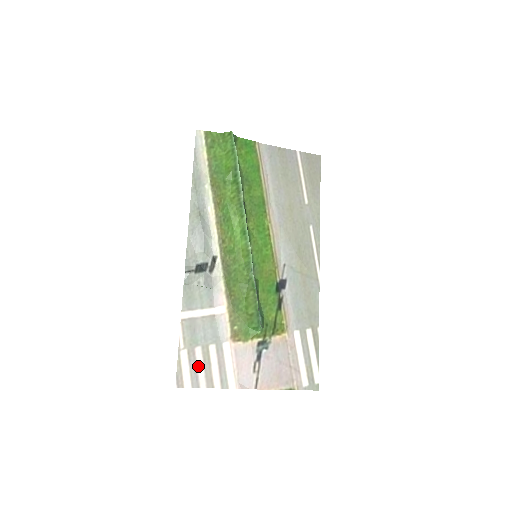
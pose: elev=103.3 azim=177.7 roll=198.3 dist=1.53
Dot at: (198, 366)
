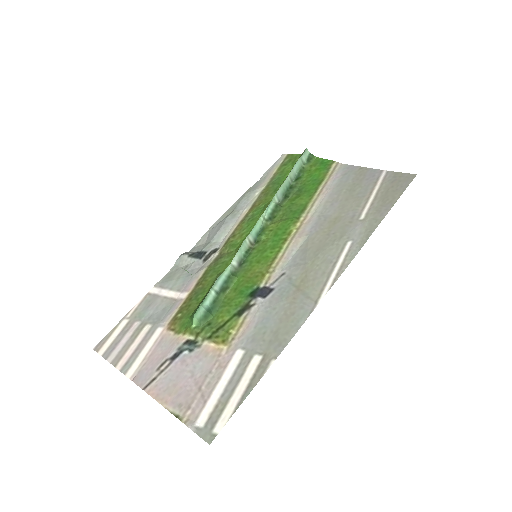
Dot at: (123, 339)
